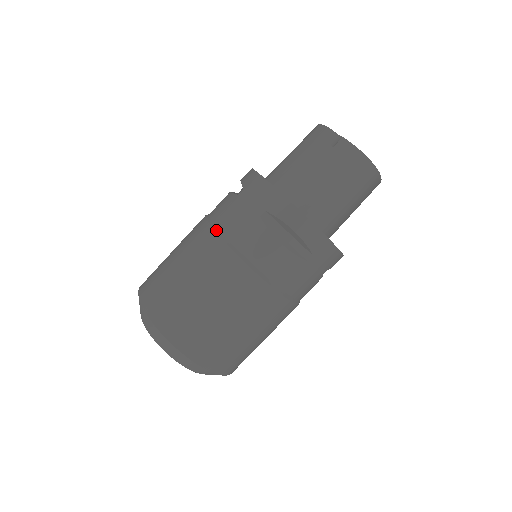
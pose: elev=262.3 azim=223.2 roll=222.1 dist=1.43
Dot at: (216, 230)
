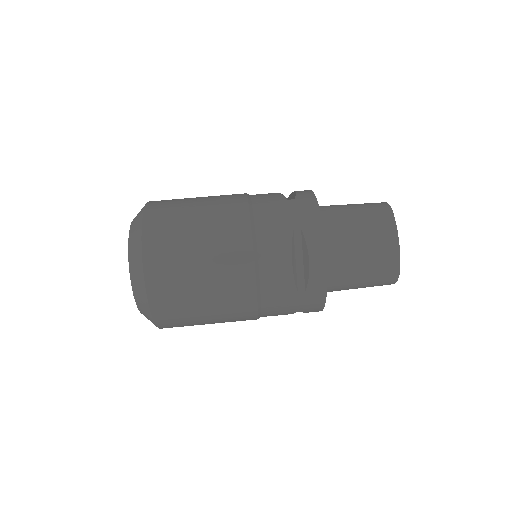
Dot at: occluded
